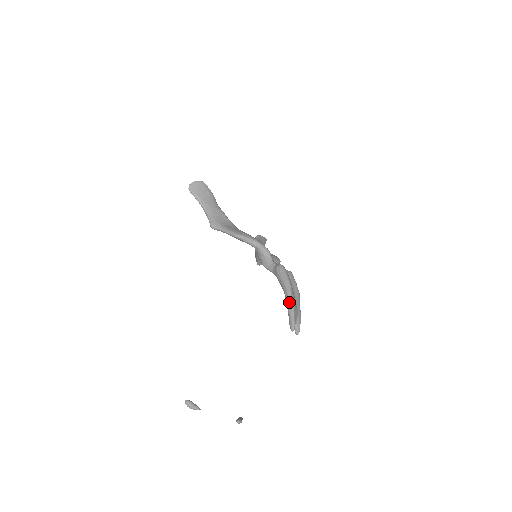
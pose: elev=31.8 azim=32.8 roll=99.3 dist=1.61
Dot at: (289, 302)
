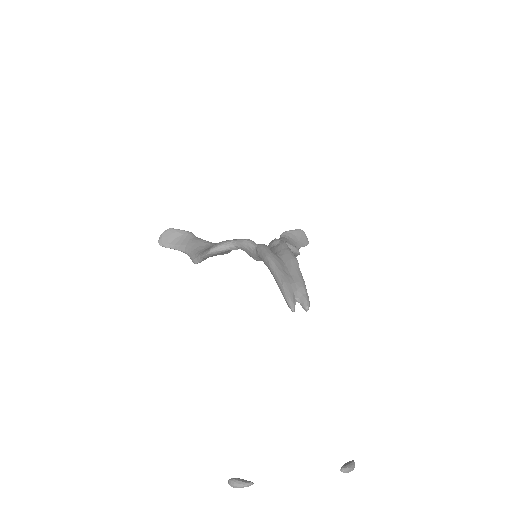
Dot at: (275, 279)
